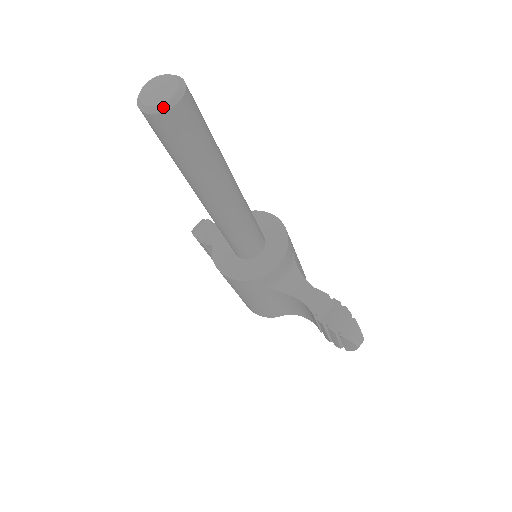
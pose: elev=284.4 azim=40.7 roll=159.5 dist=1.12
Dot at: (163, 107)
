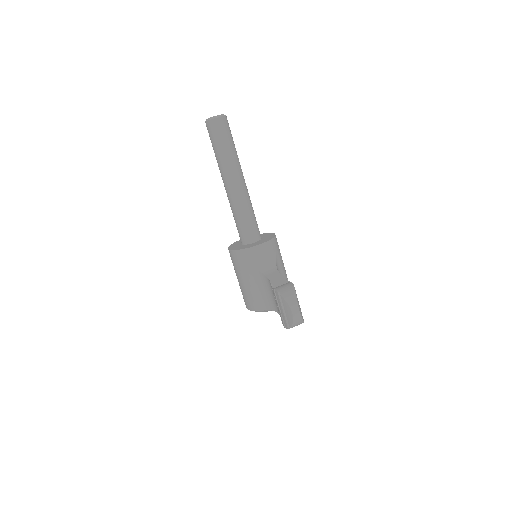
Dot at: (212, 118)
